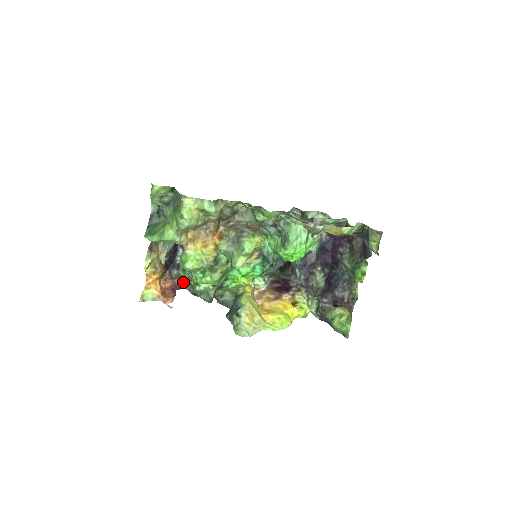
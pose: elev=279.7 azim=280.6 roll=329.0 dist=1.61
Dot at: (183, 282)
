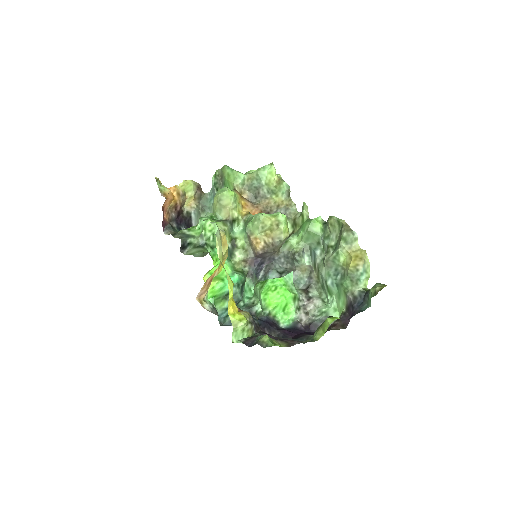
Dot at: (172, 230)
